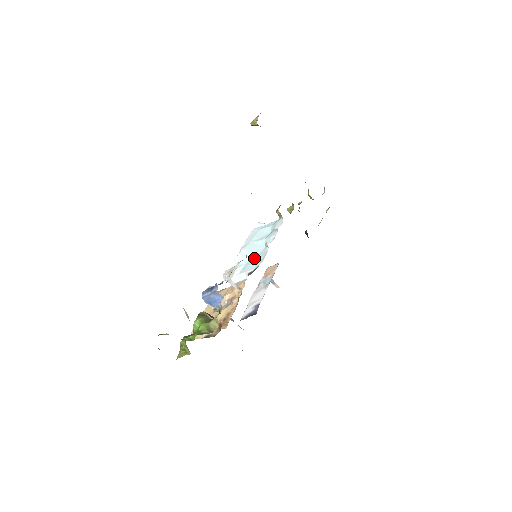
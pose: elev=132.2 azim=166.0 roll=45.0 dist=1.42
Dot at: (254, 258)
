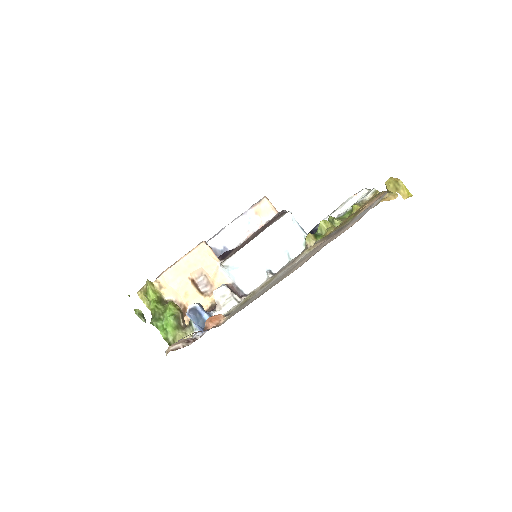
Dot at: (251, 272)
